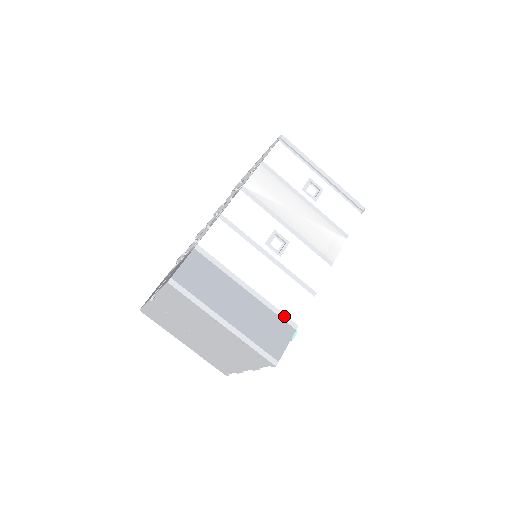
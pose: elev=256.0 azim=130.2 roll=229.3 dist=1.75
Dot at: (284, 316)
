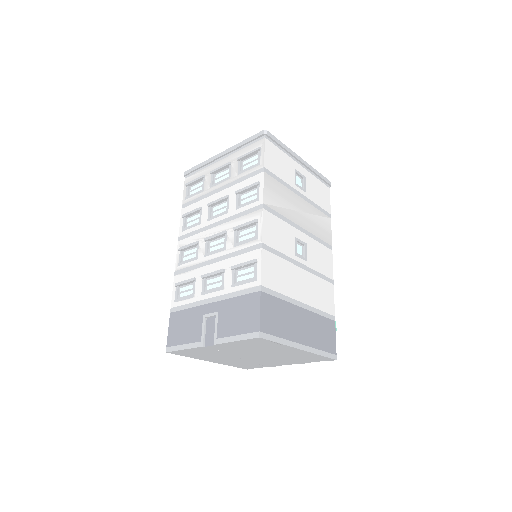
Dot at: (326, 314)
